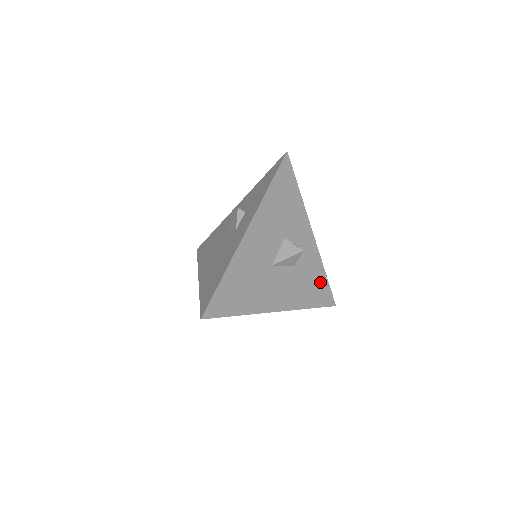
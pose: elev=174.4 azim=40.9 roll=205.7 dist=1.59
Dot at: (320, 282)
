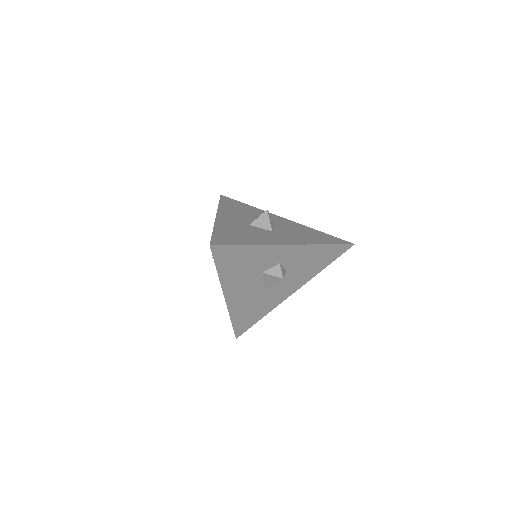
Dot at: (324, 252)
